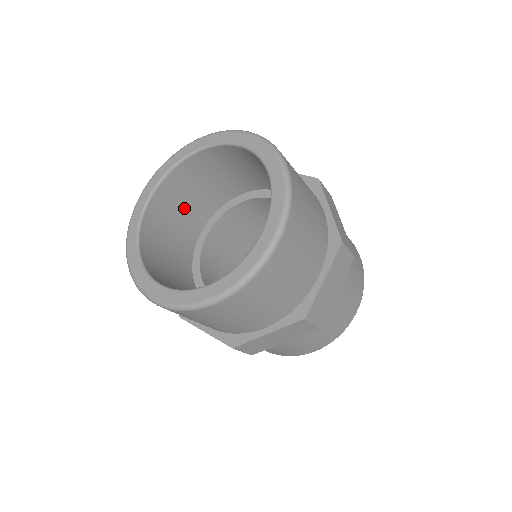
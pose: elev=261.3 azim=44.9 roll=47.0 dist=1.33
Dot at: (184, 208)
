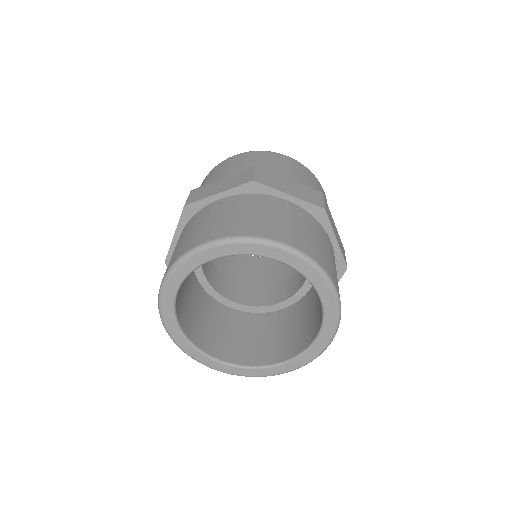
Dot at: (189, 298)
